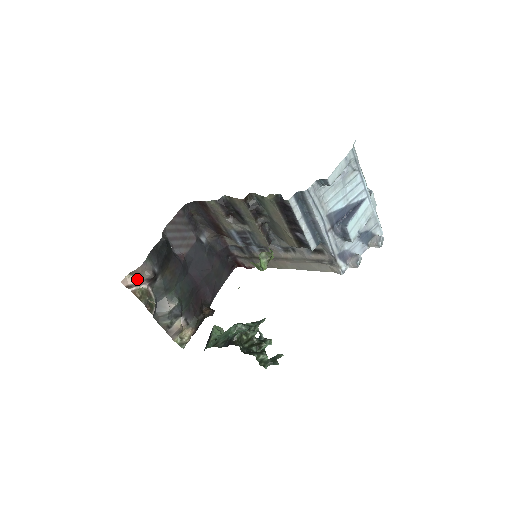
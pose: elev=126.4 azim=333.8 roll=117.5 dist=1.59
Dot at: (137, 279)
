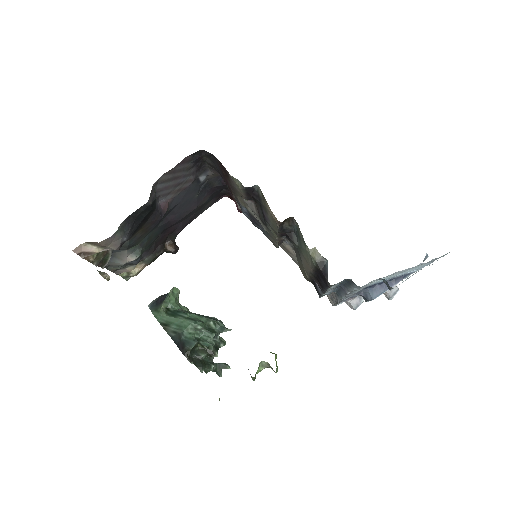
Dot at: (96, 248)
